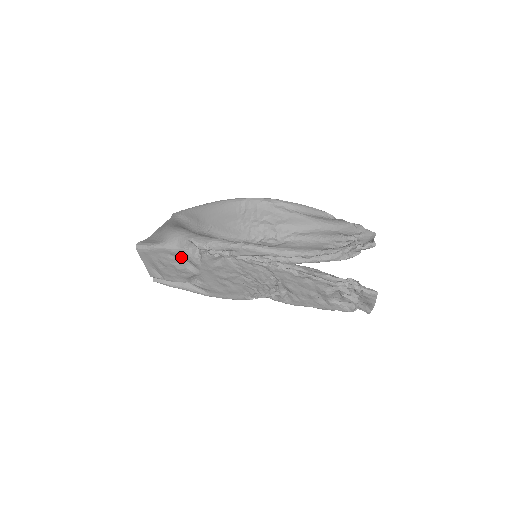
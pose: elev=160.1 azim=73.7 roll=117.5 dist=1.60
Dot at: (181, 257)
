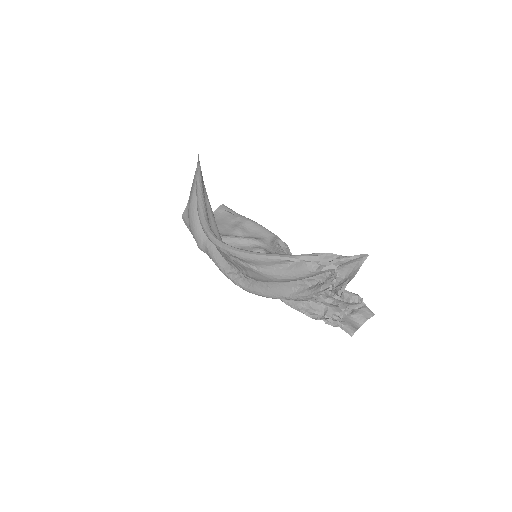
Dot at: occluded
